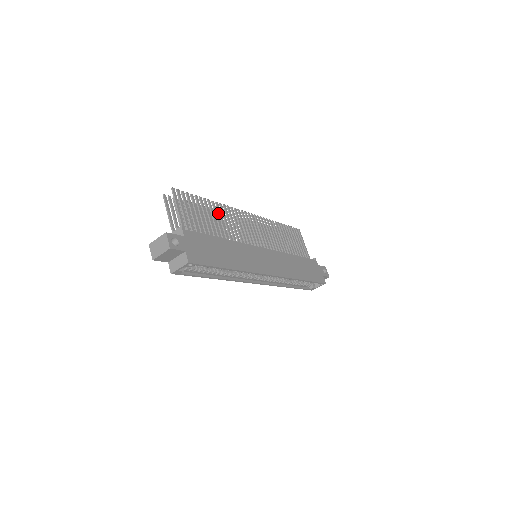
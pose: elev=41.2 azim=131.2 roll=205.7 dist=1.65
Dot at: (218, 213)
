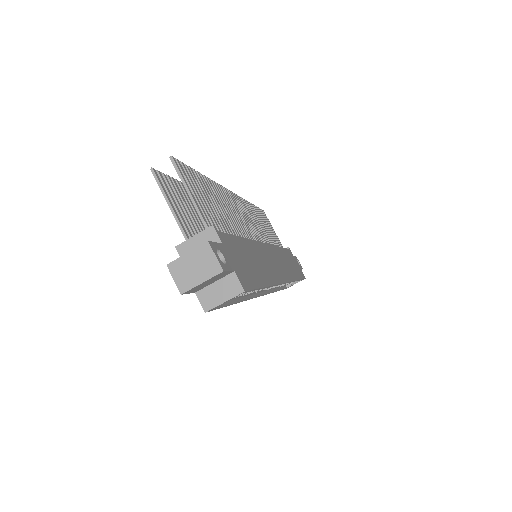
Dot at: (217, 196)
